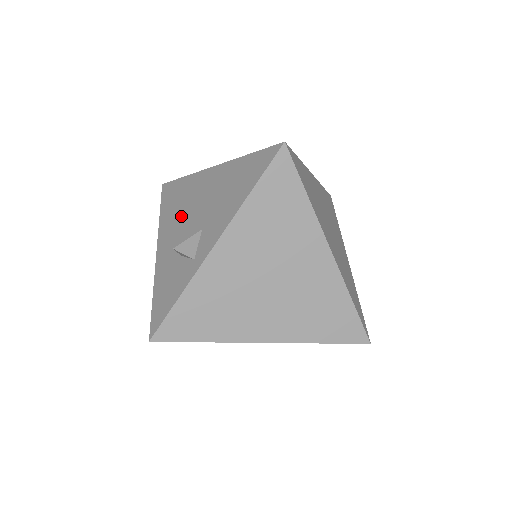
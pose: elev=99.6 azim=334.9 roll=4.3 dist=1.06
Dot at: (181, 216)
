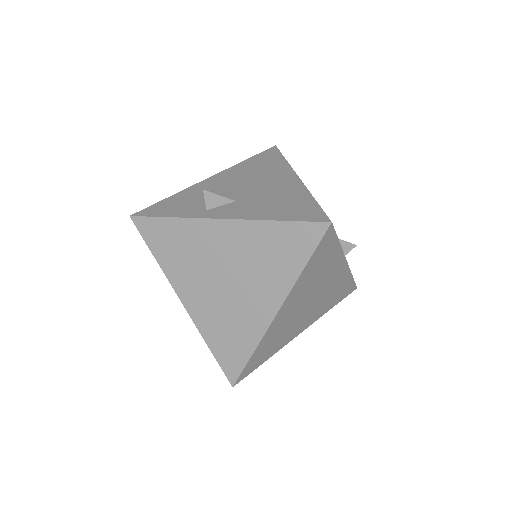
Dot at: (246, 178)
